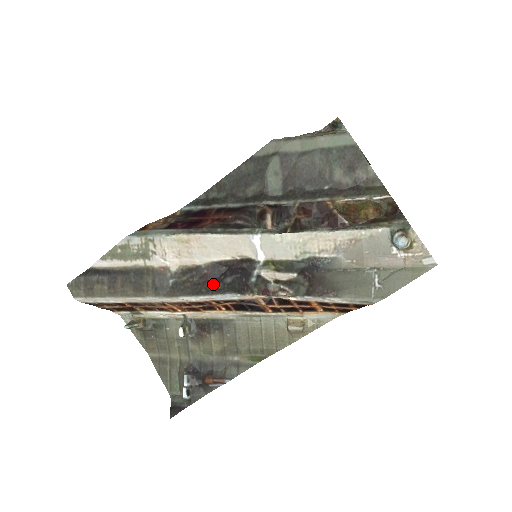
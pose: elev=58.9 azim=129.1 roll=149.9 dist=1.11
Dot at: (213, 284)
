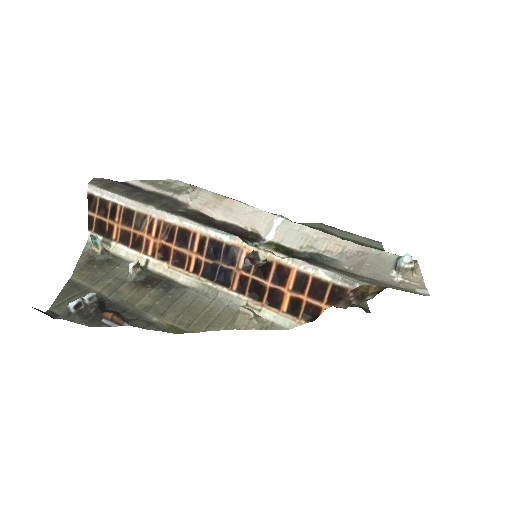
Dot at: (215, 226)
